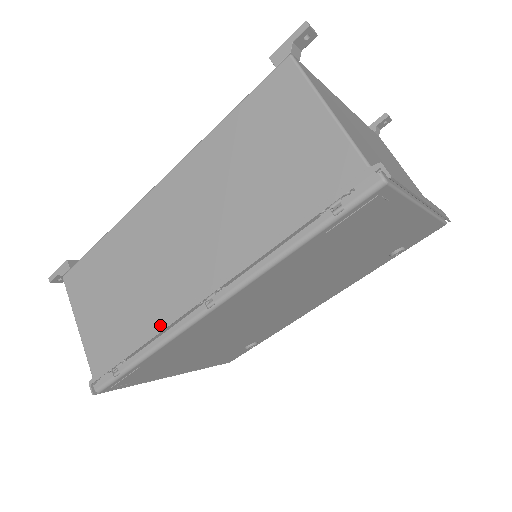
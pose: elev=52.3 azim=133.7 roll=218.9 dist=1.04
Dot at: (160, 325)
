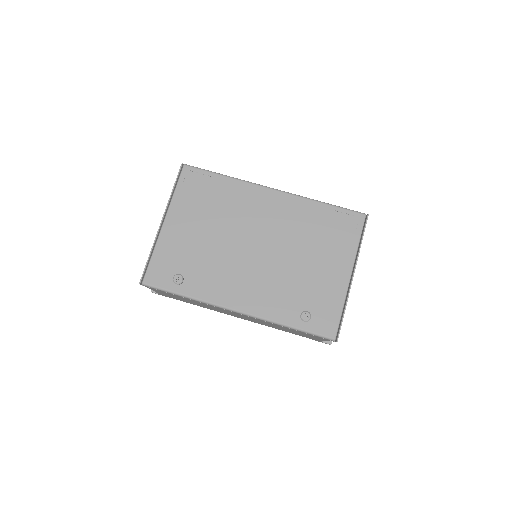
Dot at: occluded
